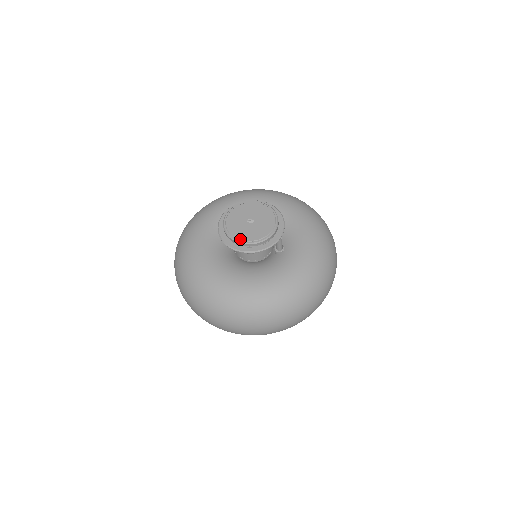
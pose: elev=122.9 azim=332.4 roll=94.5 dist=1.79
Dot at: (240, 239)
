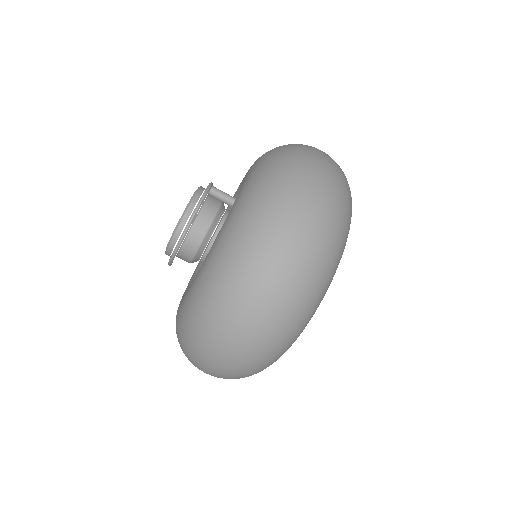
Dot at: (173, 232)
